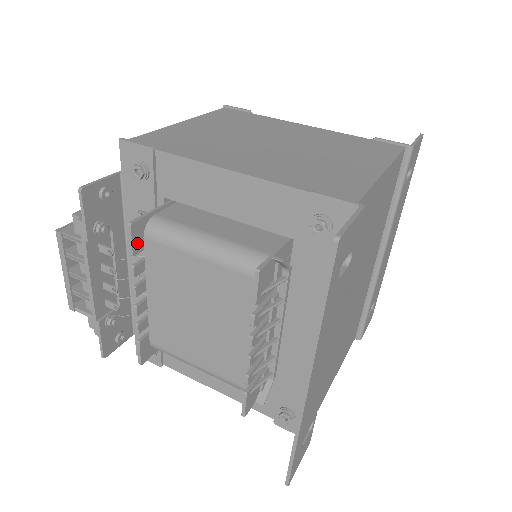
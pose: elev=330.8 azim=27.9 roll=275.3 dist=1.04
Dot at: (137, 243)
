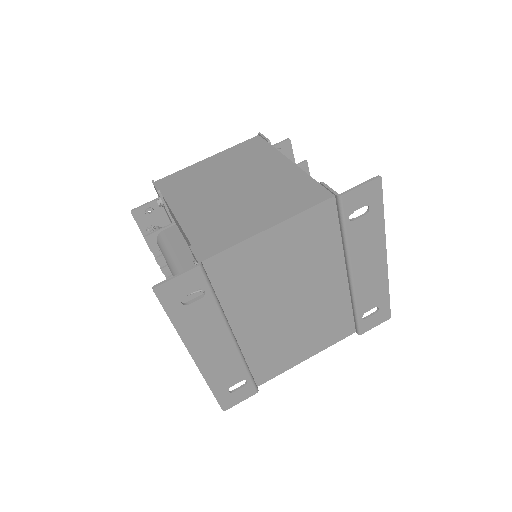
Dot at: (153, 246)
